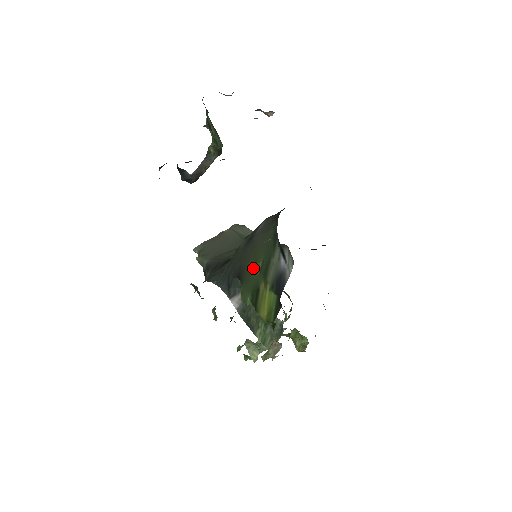
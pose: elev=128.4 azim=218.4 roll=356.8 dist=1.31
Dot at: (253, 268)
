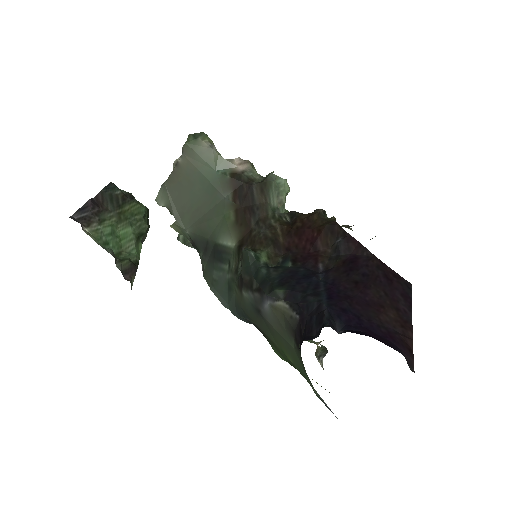
Dot at: (280, 350)
